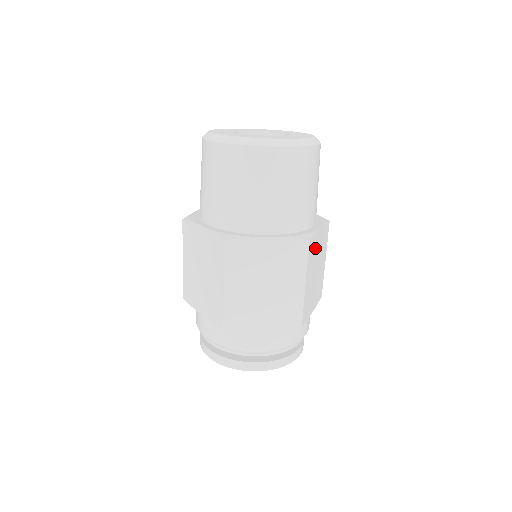
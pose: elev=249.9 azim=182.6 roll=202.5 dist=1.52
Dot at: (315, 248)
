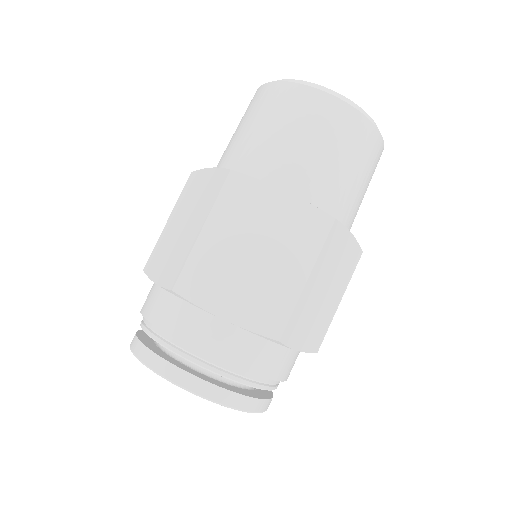
Dot at: (337, 250)
